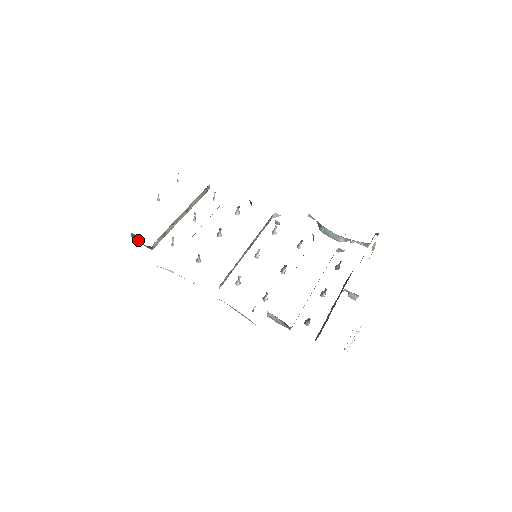
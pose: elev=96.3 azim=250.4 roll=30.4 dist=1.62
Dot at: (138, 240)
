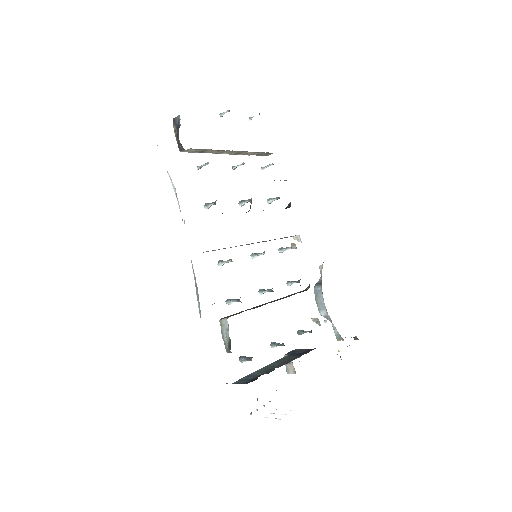
Dot at: (177, 129)
